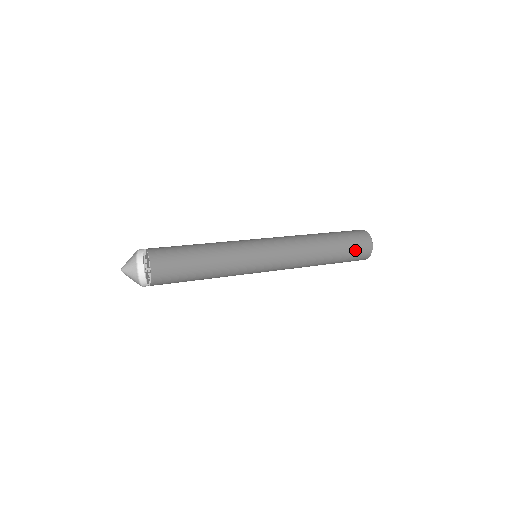
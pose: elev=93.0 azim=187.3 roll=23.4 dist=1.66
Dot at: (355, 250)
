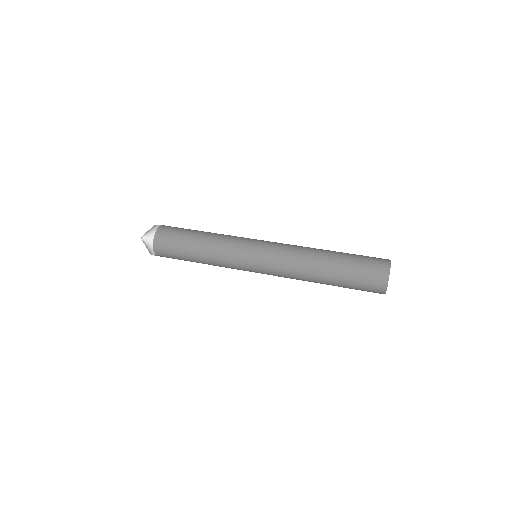
Dot at: (362, 279)
